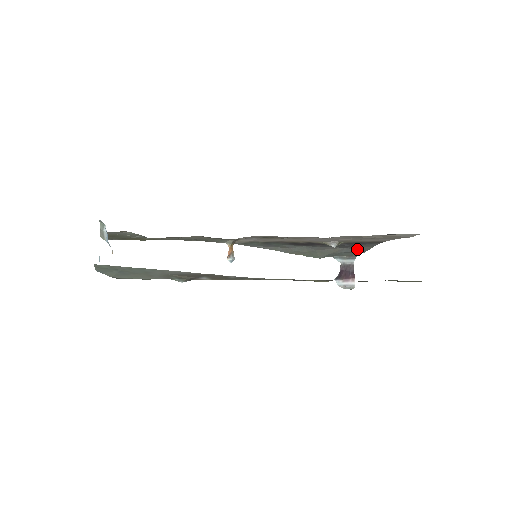
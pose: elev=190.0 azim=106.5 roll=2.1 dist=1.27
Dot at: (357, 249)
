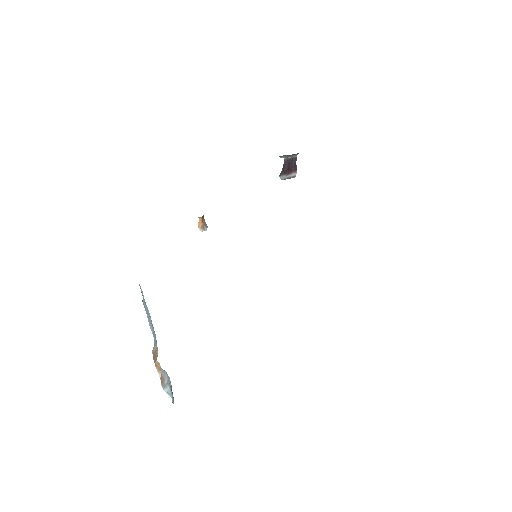
Dot at: occluded
